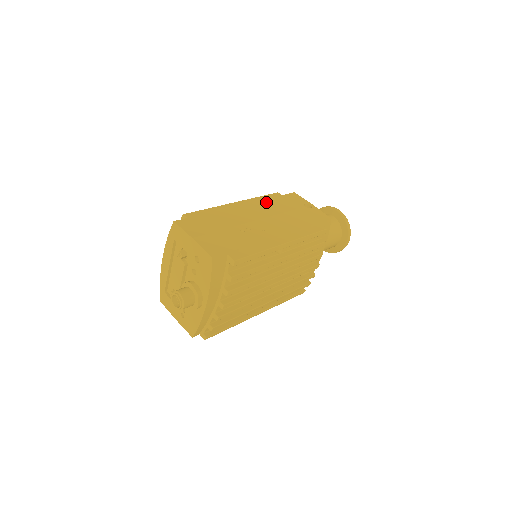
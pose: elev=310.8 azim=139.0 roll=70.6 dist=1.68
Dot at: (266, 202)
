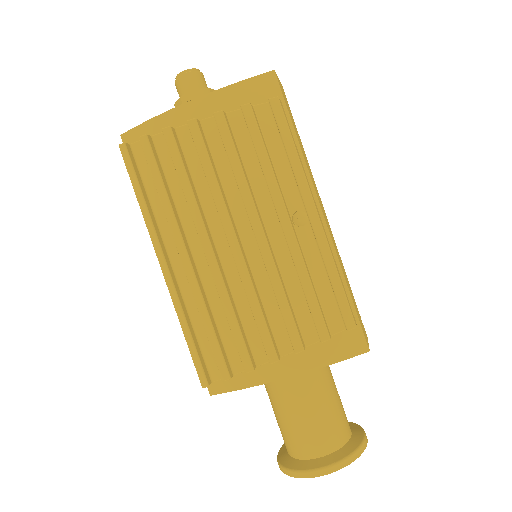
Dot at: occluded
